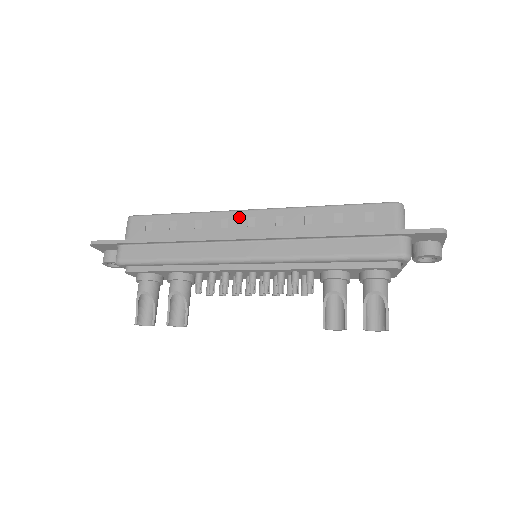
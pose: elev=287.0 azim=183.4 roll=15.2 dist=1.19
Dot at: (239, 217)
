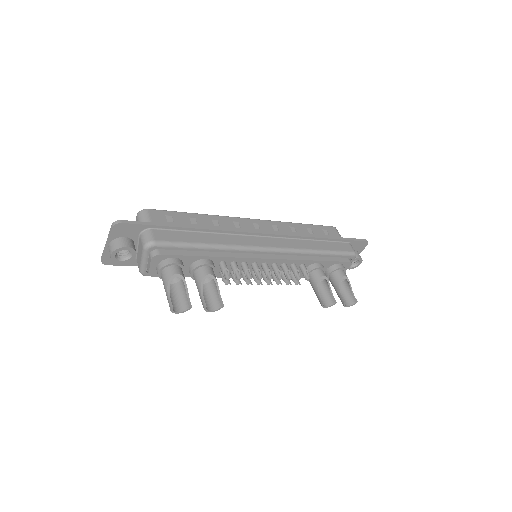
Dot at: (246, 222)
